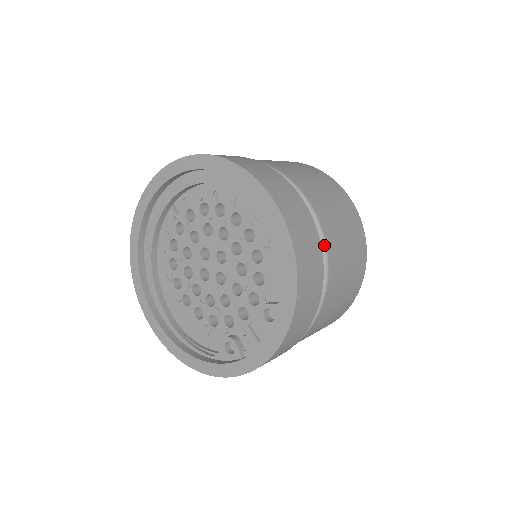
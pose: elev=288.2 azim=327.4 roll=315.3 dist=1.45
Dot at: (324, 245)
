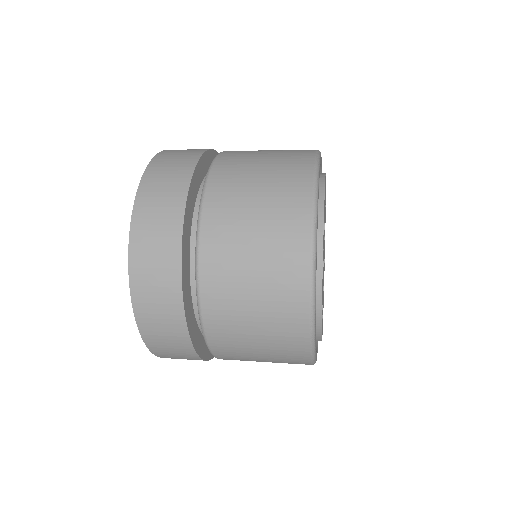
Dot at: (200, 320)
